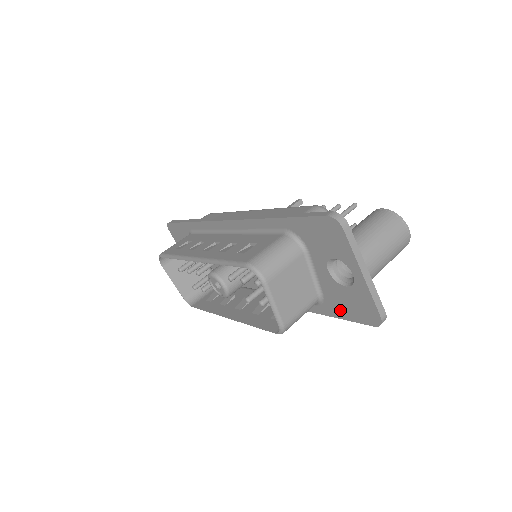
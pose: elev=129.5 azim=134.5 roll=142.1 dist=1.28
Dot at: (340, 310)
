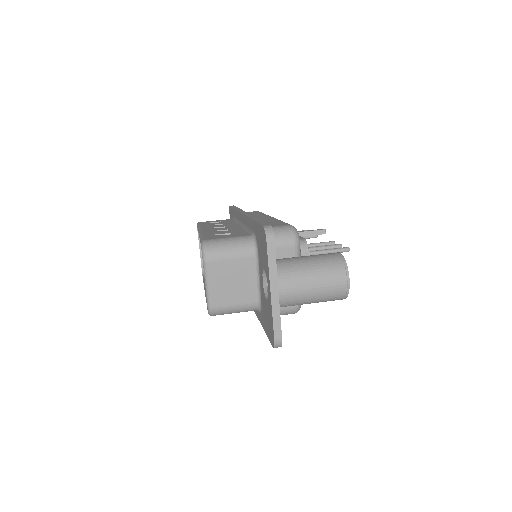
Dot at: (265, 323)
